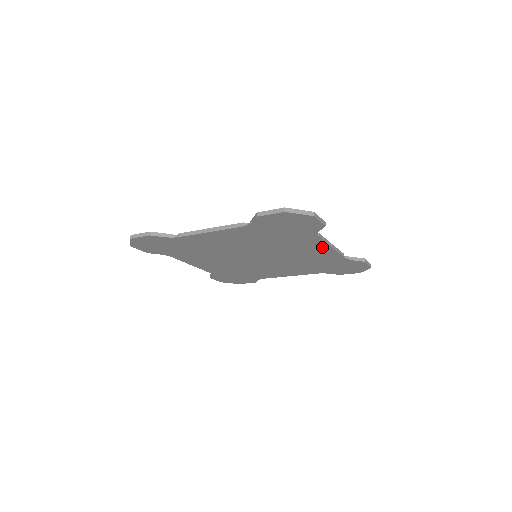
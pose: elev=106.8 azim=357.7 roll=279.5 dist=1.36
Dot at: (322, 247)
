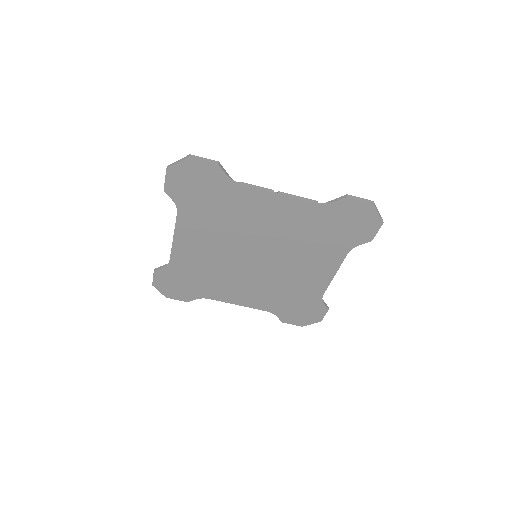
Dot at: (271, 200)
